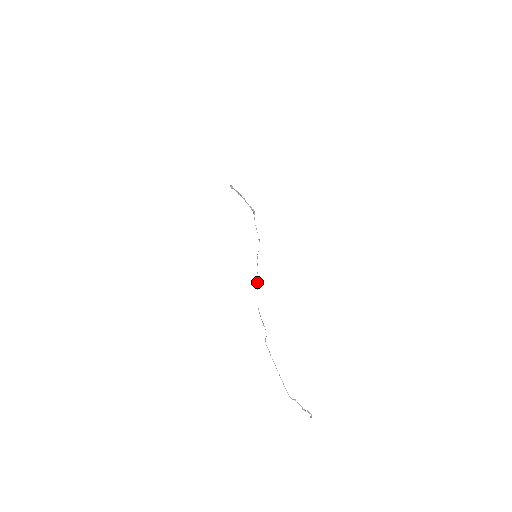
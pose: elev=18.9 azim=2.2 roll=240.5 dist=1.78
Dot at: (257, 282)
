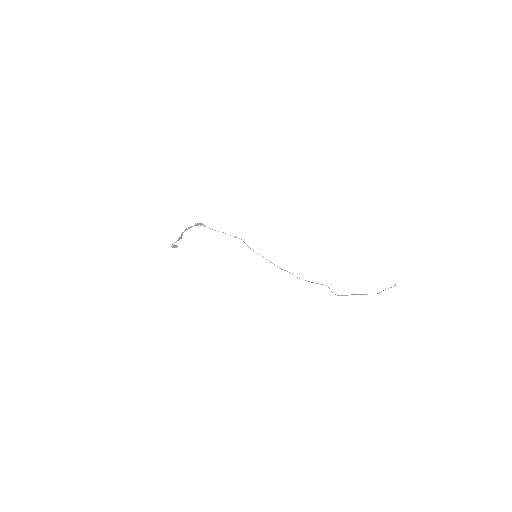
Dot at: occluded
